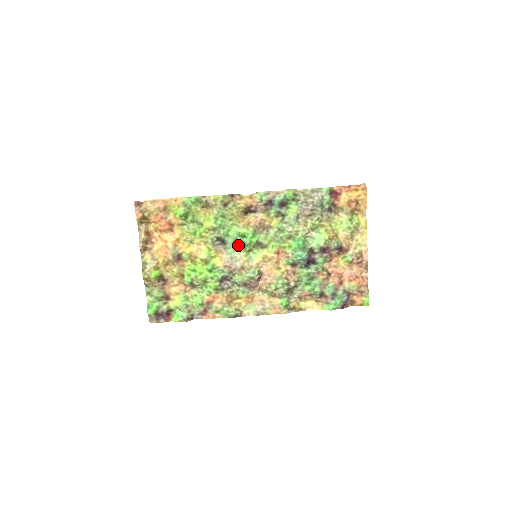
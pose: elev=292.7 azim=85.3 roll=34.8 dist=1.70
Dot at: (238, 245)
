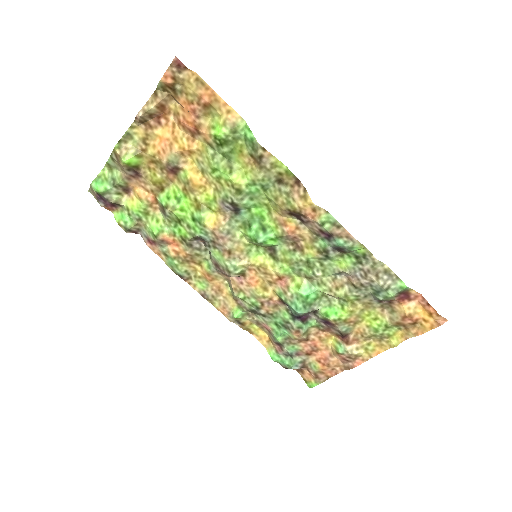
Dot at: (249, 229)
